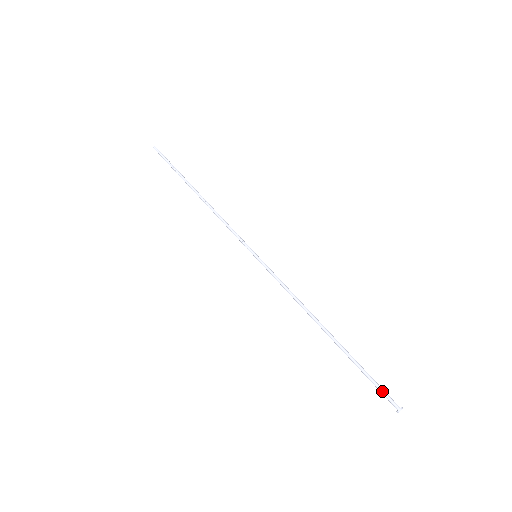
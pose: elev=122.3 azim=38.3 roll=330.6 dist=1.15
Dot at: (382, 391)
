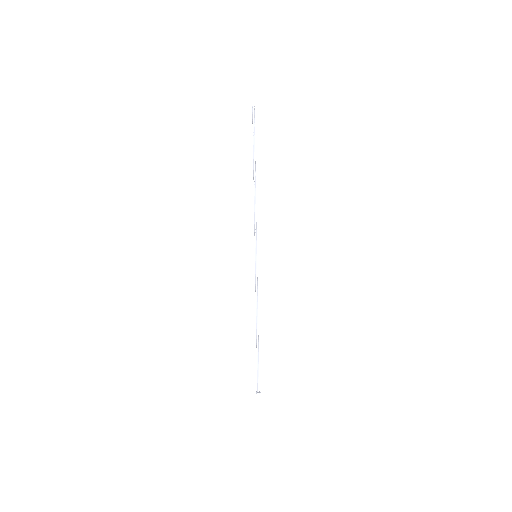
Dot at: (257, 379)
